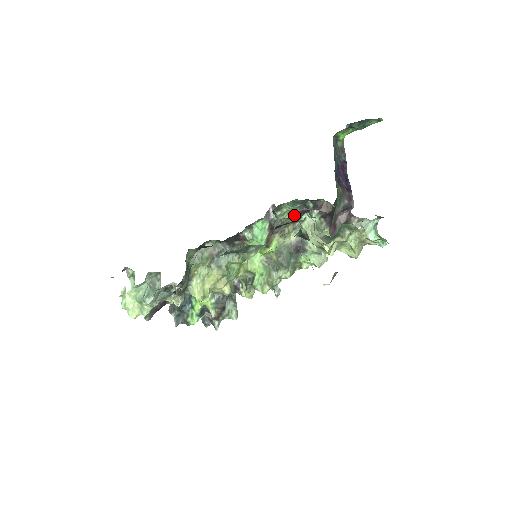
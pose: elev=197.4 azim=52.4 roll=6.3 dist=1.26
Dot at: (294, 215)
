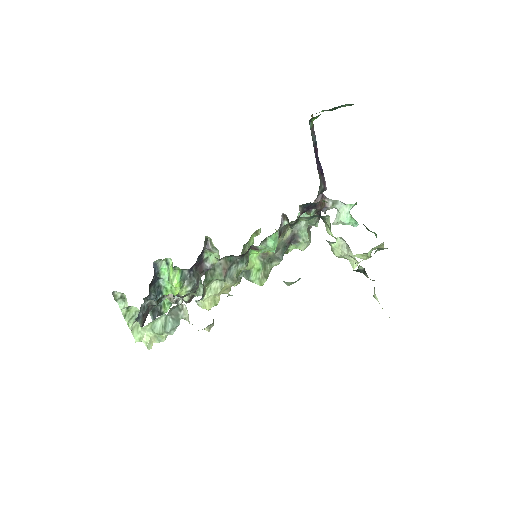
Dot at: occluded
